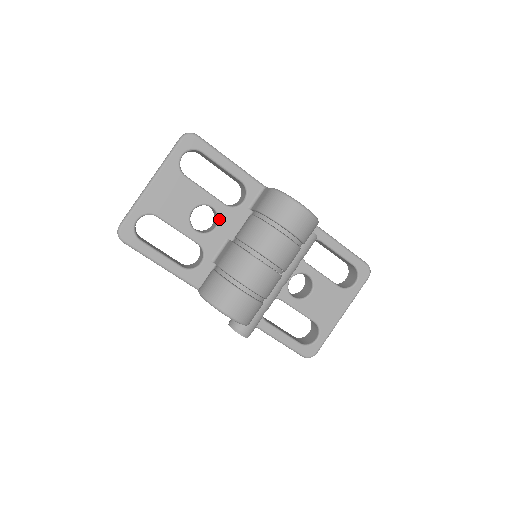
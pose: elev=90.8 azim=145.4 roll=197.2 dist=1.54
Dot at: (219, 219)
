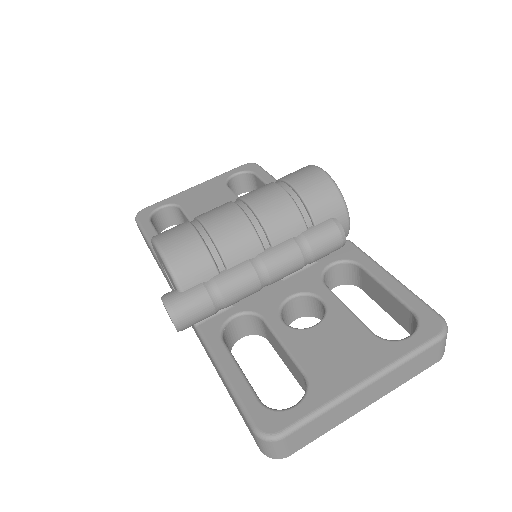
Dot at: occluded
